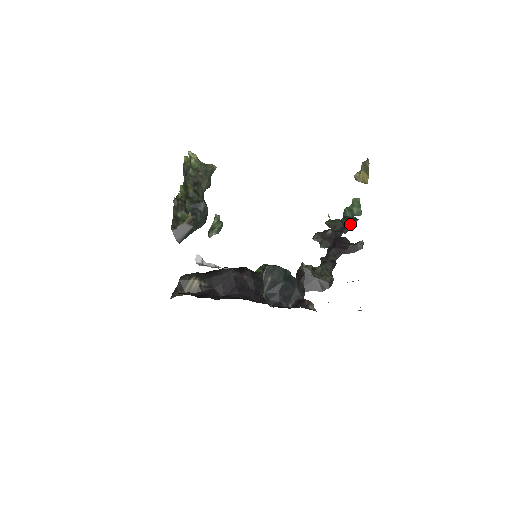
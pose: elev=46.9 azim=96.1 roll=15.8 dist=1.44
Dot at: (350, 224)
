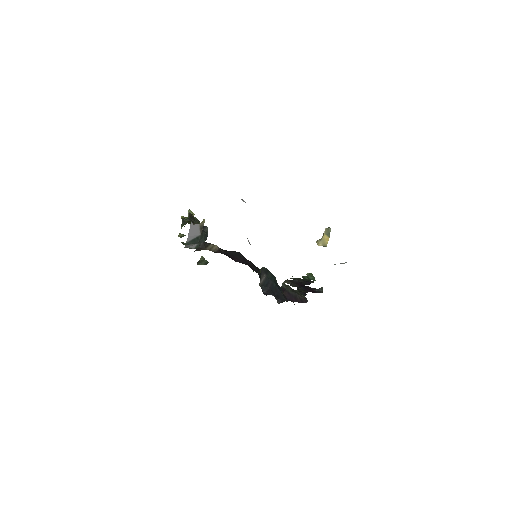
Dot at: (309, 282)
